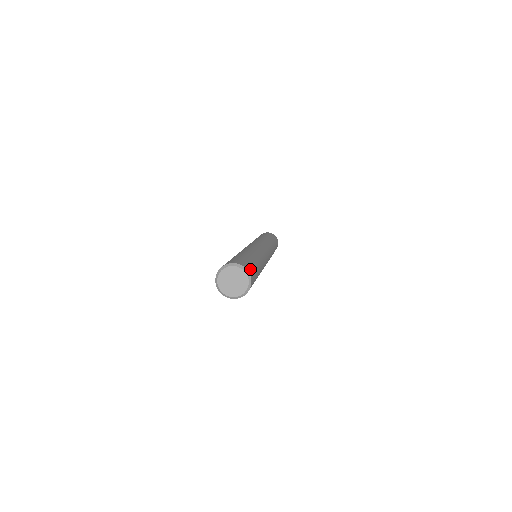
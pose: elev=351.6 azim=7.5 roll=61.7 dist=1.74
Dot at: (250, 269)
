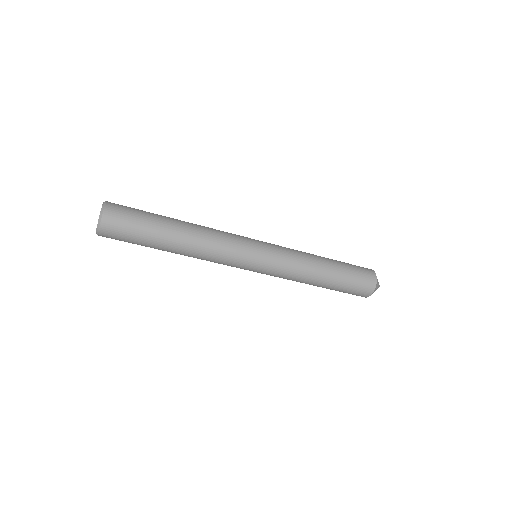
Dot at: (119, 205)
